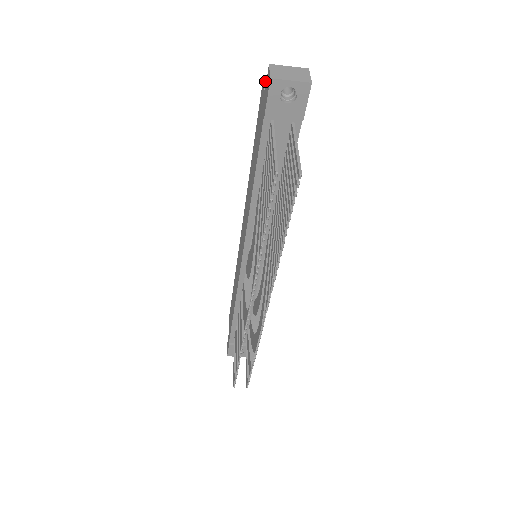
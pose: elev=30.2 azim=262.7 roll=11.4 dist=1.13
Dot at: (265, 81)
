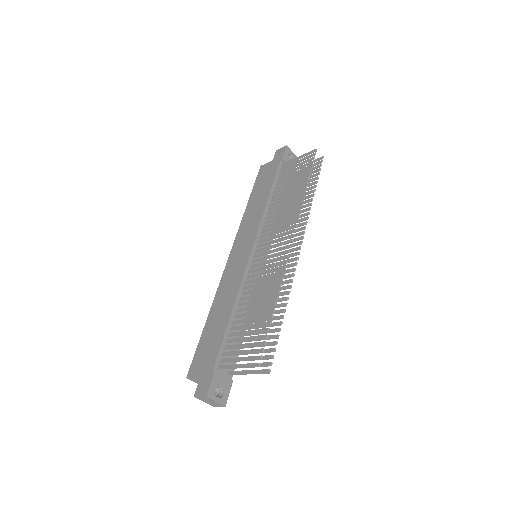
Dot at: (265, 164)
